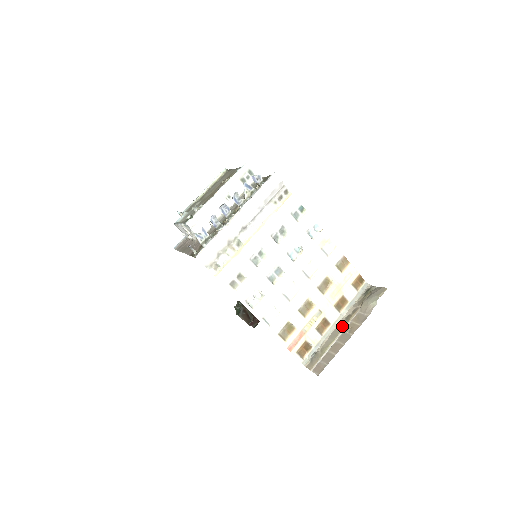
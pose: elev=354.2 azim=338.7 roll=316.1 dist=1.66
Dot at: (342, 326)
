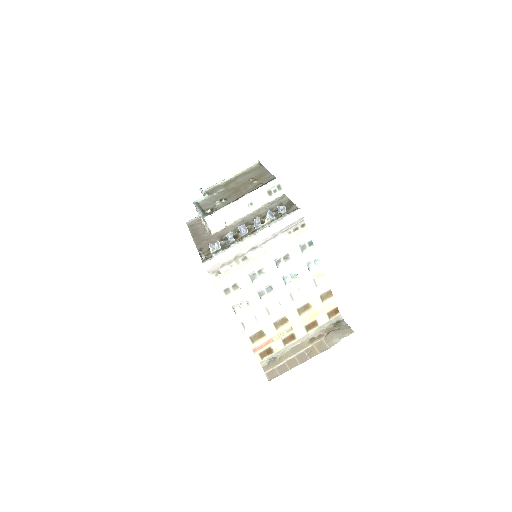
Dot at: (304, 345)
